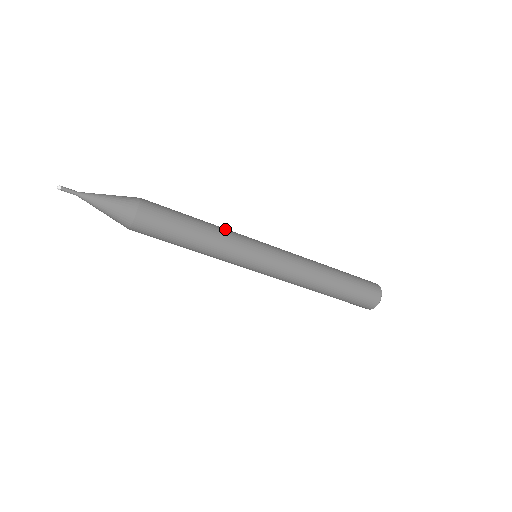
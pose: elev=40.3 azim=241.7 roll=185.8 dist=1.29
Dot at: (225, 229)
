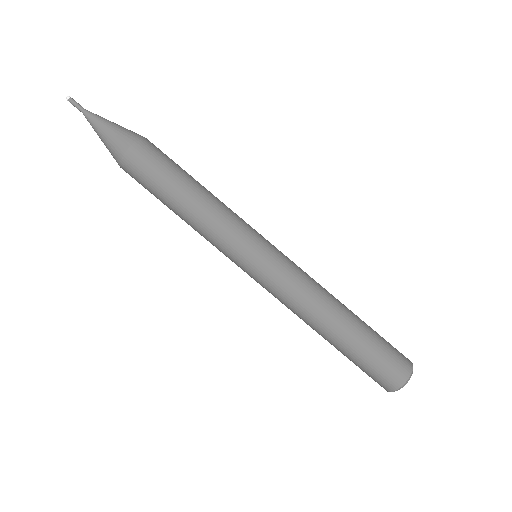
Dot at: occluded
